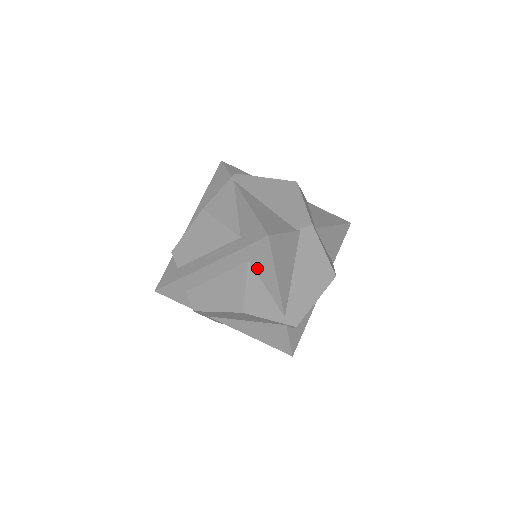
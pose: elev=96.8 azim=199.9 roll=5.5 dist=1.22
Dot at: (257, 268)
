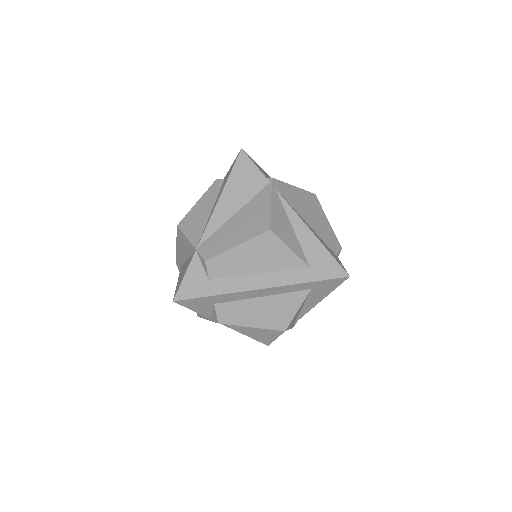
Dot at: (312, 294)
